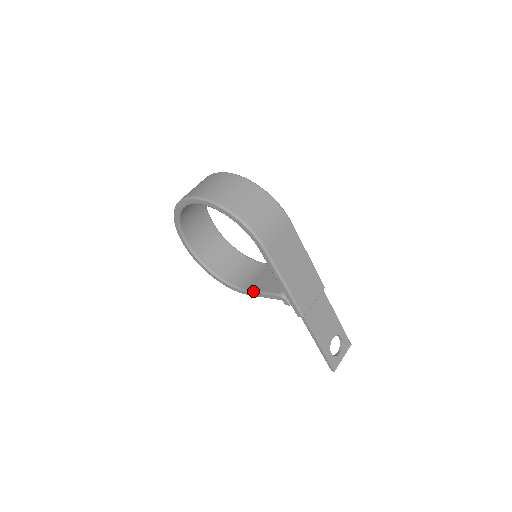
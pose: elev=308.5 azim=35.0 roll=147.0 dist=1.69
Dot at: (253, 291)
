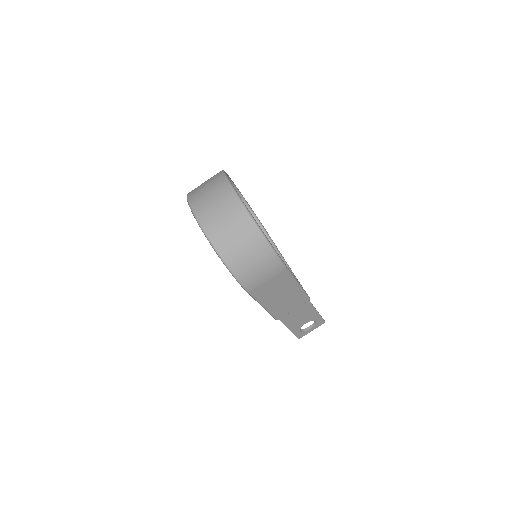
Dot at: occluded
